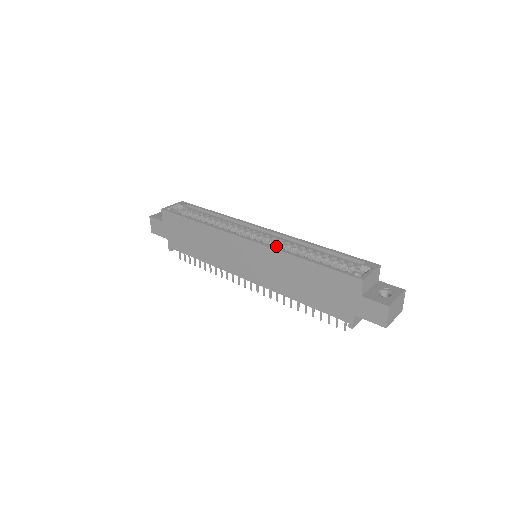
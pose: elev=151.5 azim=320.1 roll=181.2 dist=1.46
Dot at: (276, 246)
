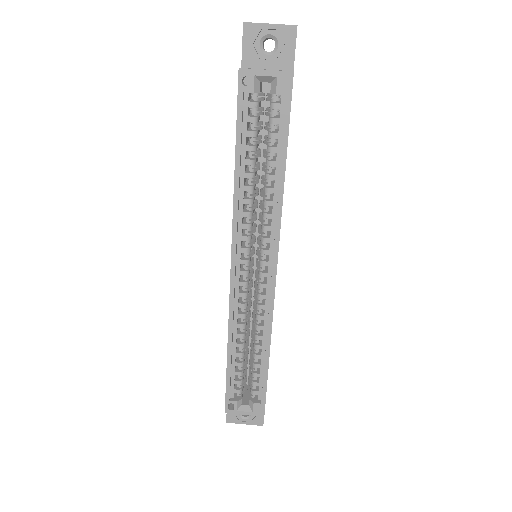
Dot at: (256, 296)
